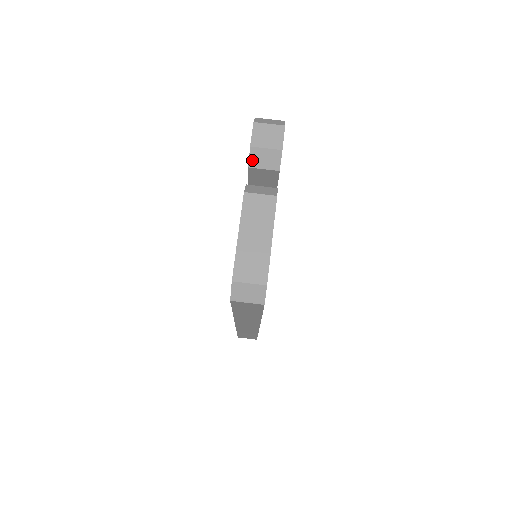
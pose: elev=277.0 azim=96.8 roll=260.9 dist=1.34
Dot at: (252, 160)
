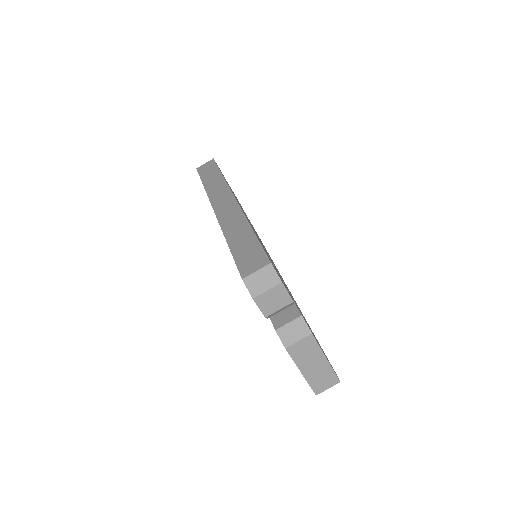
Dot at: (269, 317)
